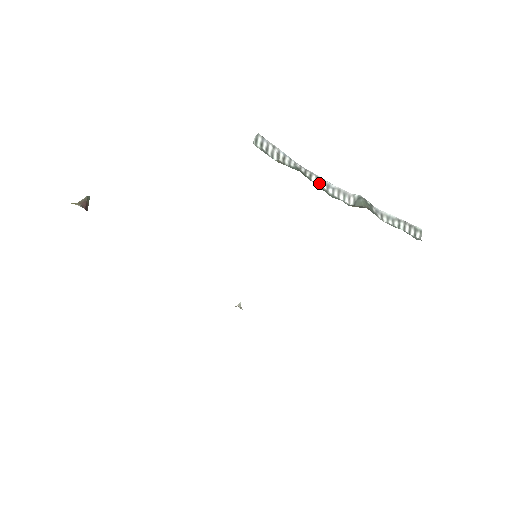
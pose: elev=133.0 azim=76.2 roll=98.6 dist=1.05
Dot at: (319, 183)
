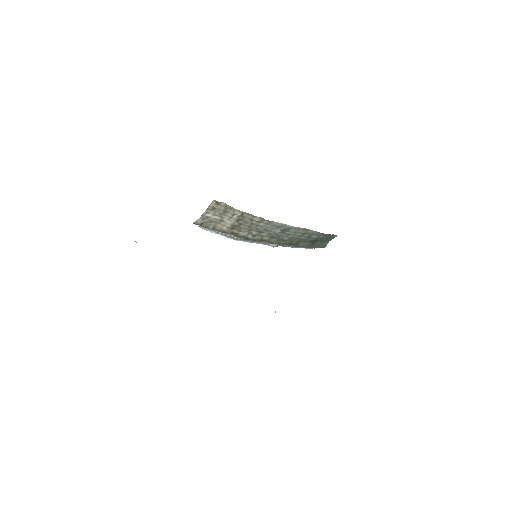
Dot at: occluded
